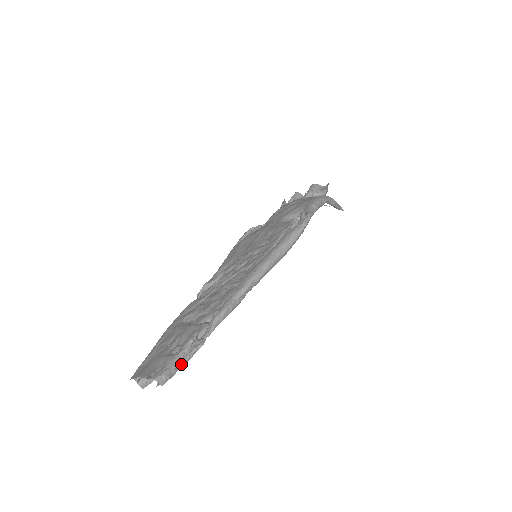
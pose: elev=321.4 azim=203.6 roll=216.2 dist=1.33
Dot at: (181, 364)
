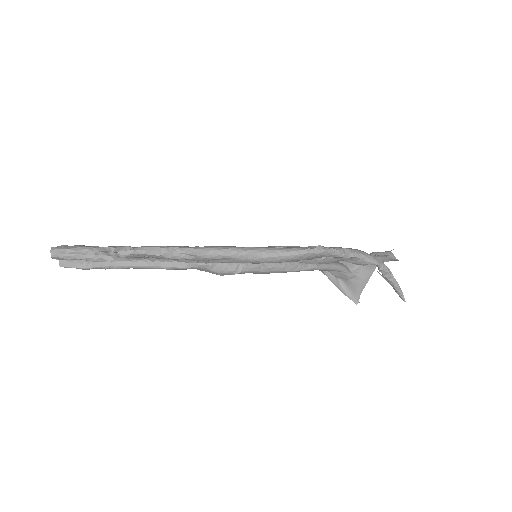
Dot at: (81, 255)
